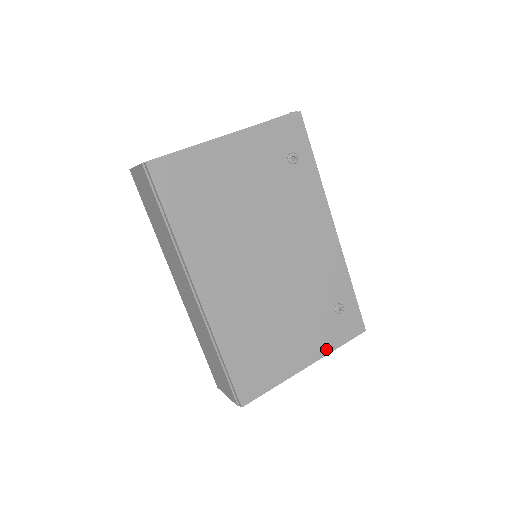
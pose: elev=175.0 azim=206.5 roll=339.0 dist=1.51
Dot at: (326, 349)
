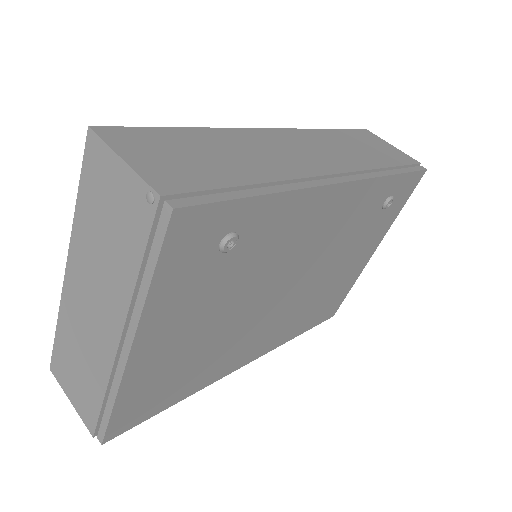
Dot at: (387, 228)
